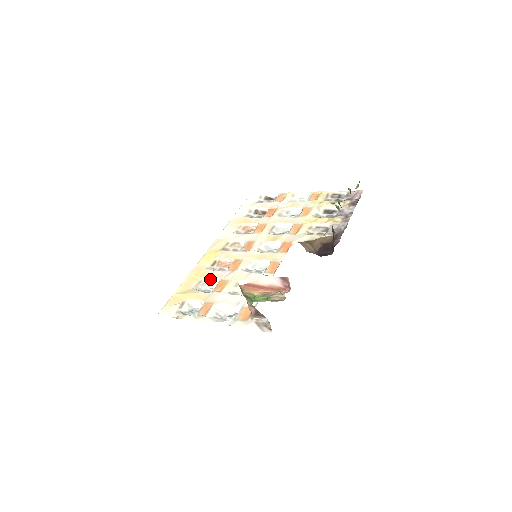
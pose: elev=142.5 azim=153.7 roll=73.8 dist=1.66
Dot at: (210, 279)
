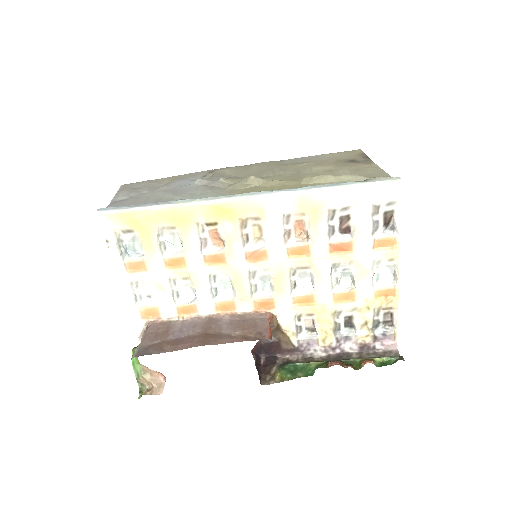
Dot at: (181, 240)
